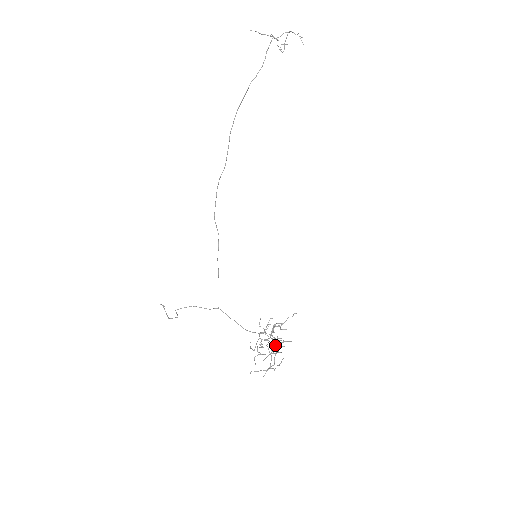
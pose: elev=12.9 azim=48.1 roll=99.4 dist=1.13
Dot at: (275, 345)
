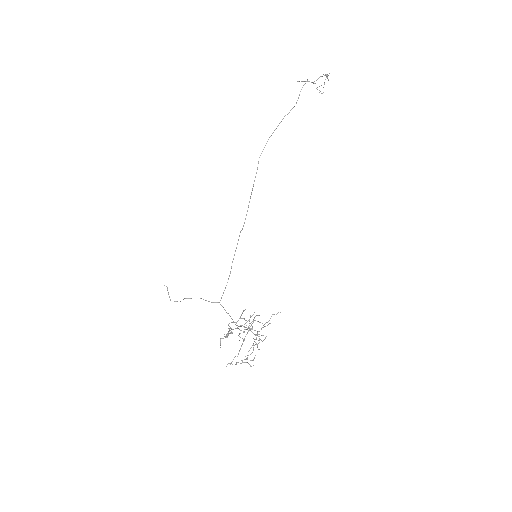
Dot at: (258, 343)
